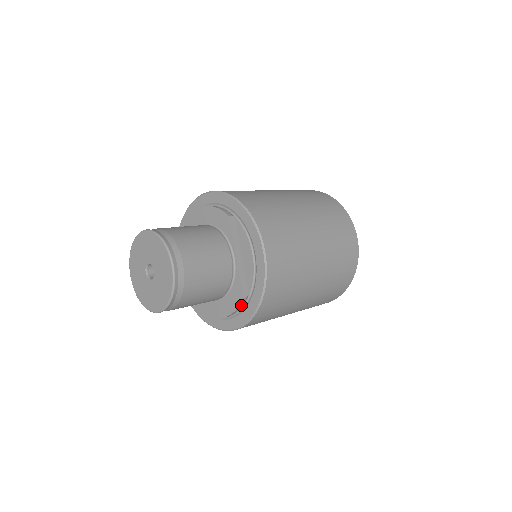
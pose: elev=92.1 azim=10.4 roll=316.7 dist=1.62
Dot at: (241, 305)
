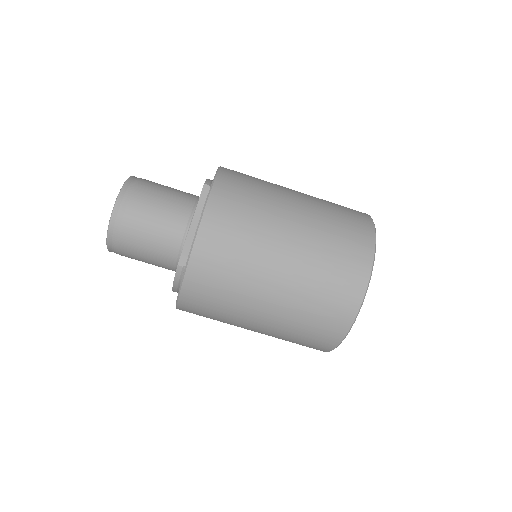
Dot at: (178, 275)
